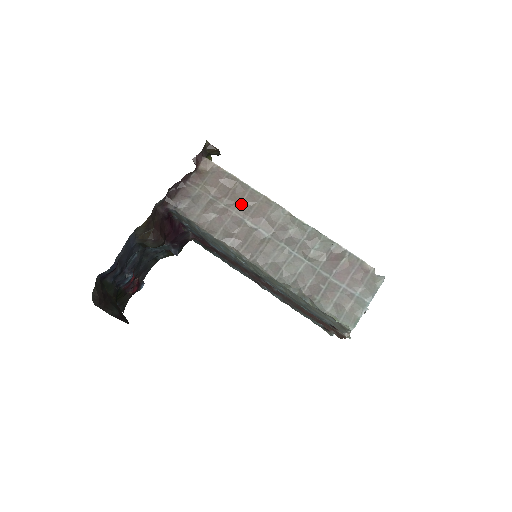
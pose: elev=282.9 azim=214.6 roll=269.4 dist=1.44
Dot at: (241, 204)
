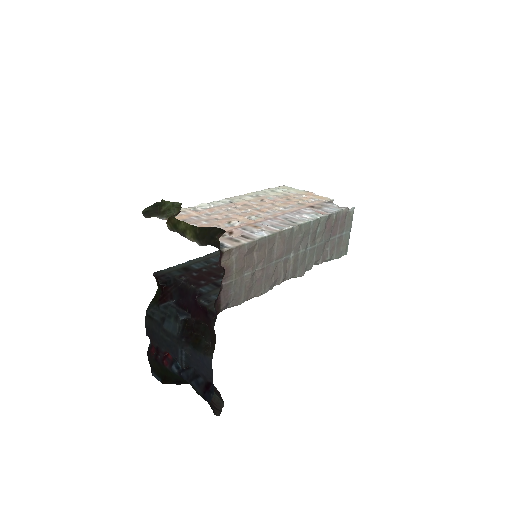
Dot at: (267, 256)
